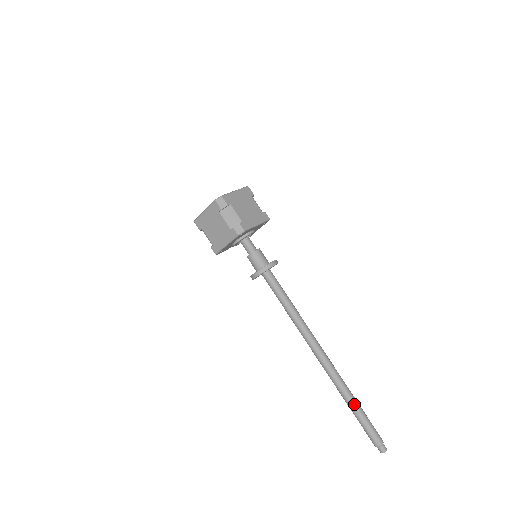
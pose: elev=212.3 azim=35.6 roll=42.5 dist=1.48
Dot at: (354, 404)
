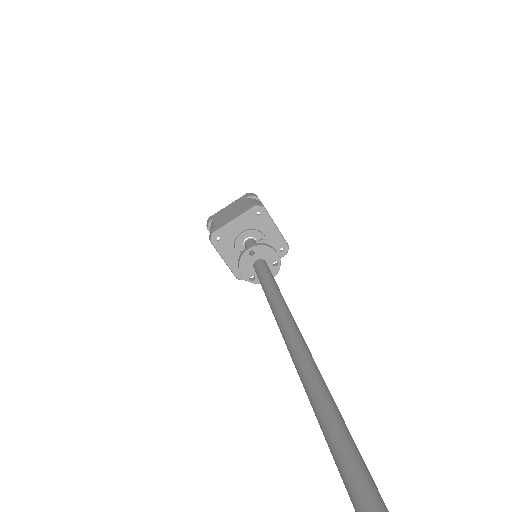
Dot at: (334, 408)
